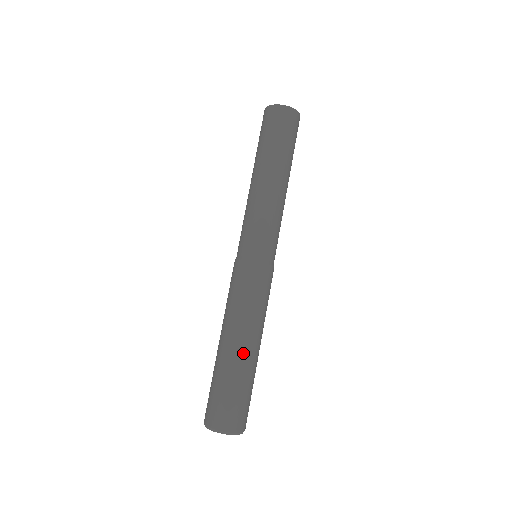
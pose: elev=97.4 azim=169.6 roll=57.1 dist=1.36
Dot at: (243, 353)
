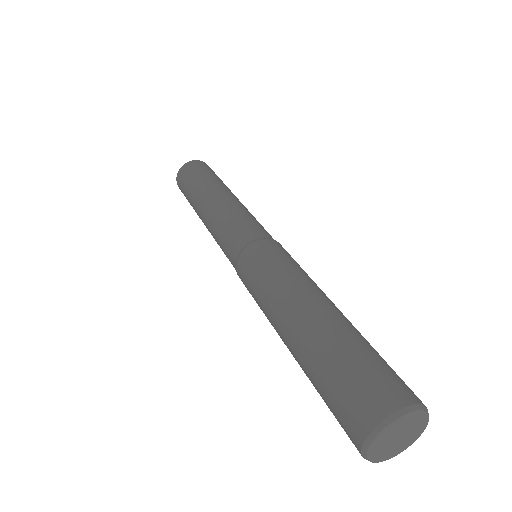
Dot at: occluded
